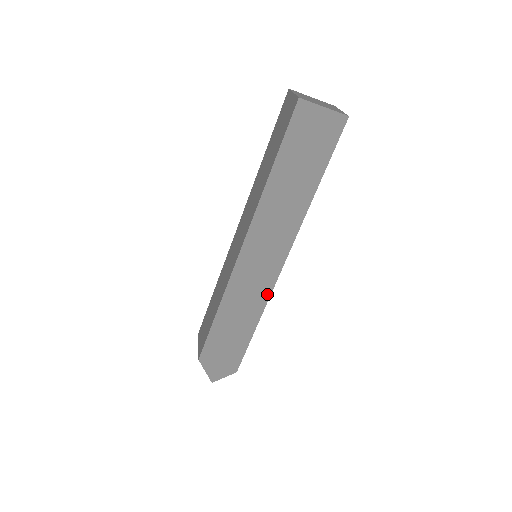
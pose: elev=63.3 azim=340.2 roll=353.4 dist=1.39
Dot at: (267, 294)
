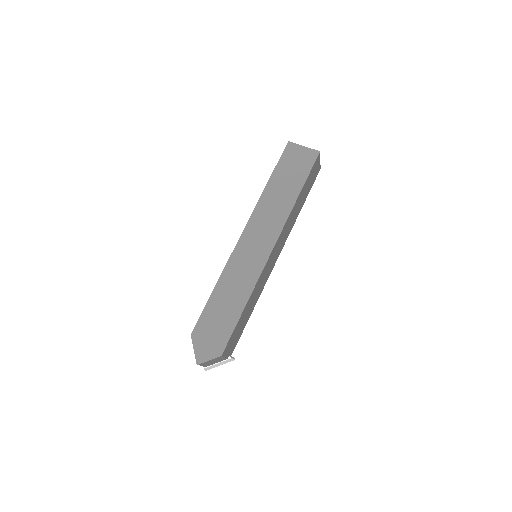
Dot at: (257, 274)
